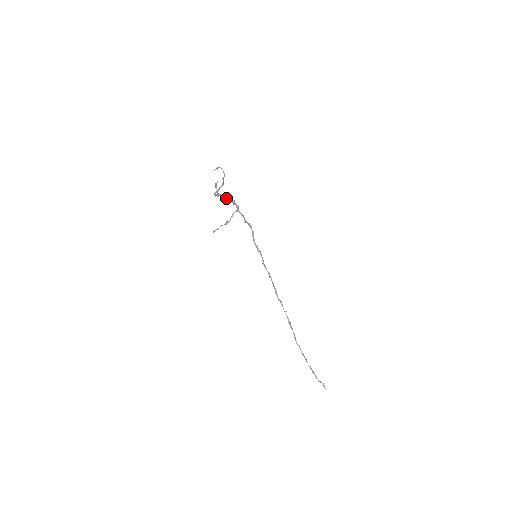
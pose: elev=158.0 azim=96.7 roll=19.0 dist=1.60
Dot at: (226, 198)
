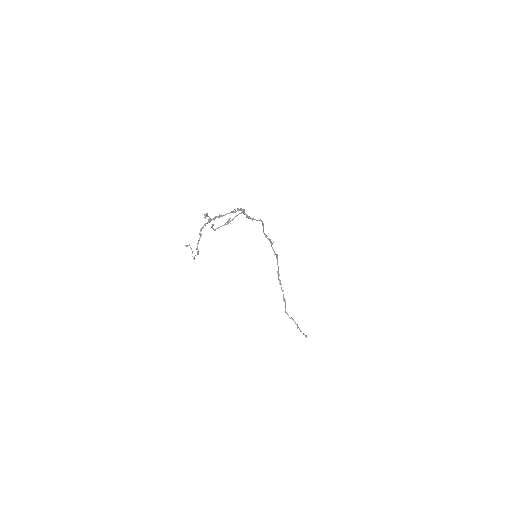
Dot at: (223, 215)
